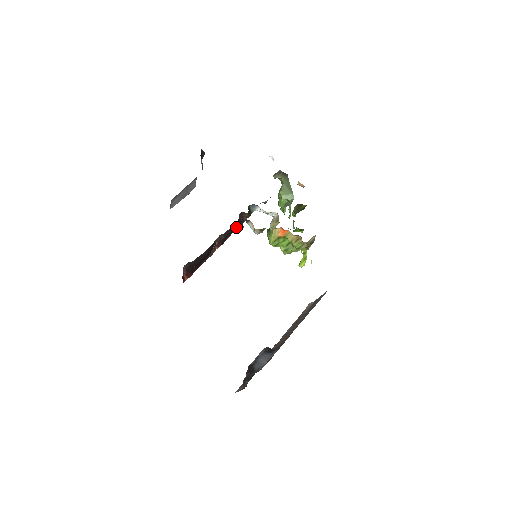
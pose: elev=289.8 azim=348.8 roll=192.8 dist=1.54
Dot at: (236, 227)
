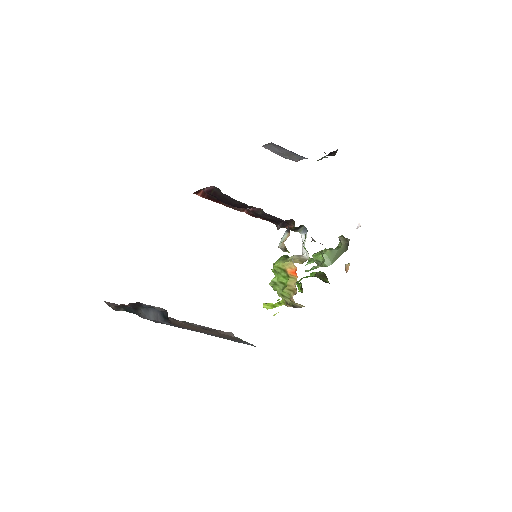
Dot at: (276, 222)
